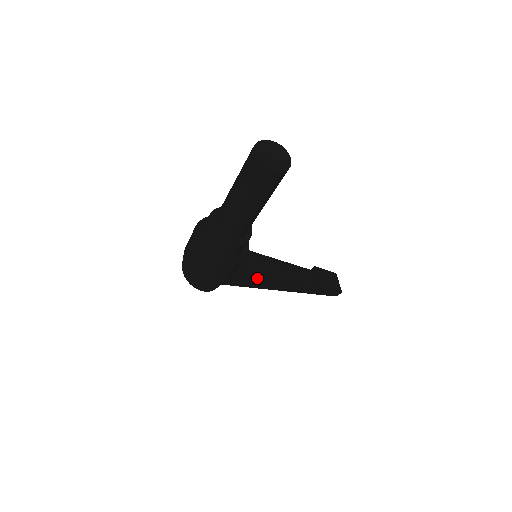
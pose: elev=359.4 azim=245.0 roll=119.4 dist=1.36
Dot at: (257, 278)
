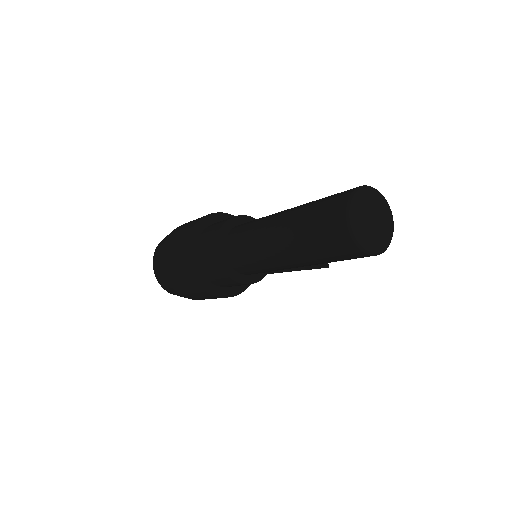
Dot at: occluded
